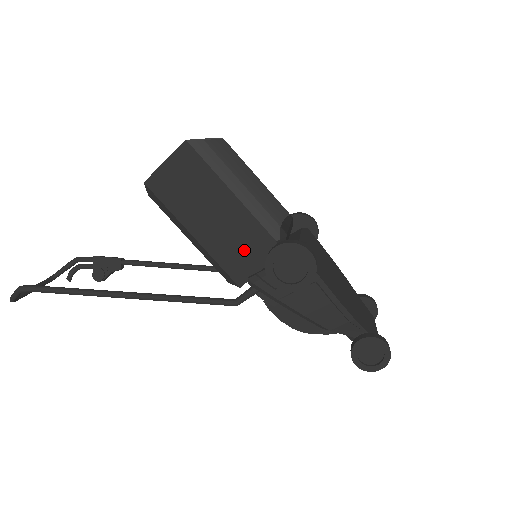
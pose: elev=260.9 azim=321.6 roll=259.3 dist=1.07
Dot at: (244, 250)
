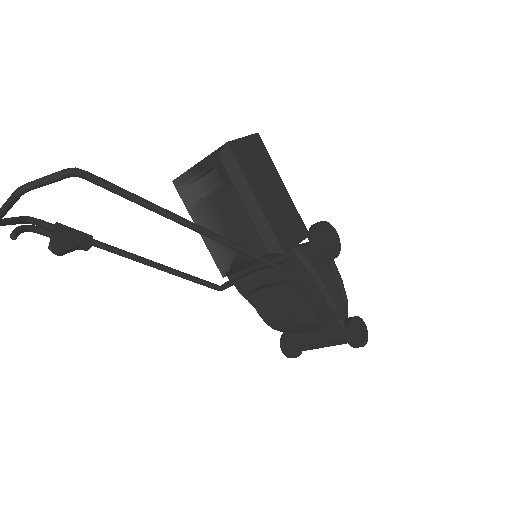
Dot at: (288, 225)
